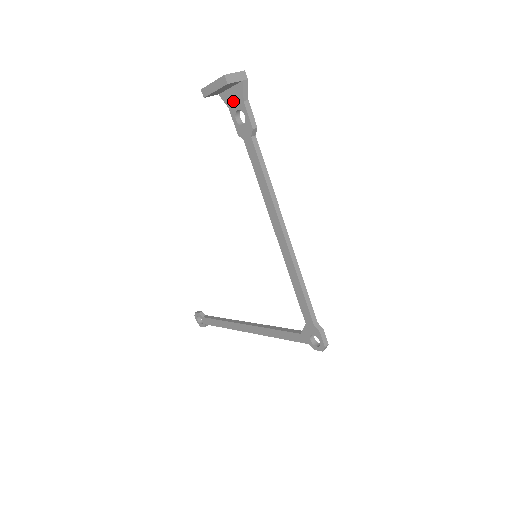
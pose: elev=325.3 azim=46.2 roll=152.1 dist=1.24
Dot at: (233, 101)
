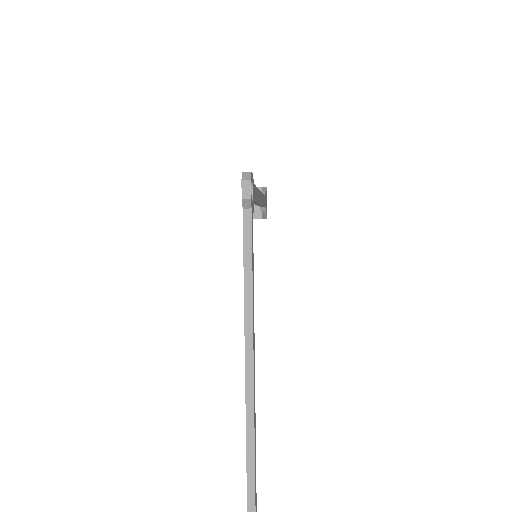
Dot at: occluded
